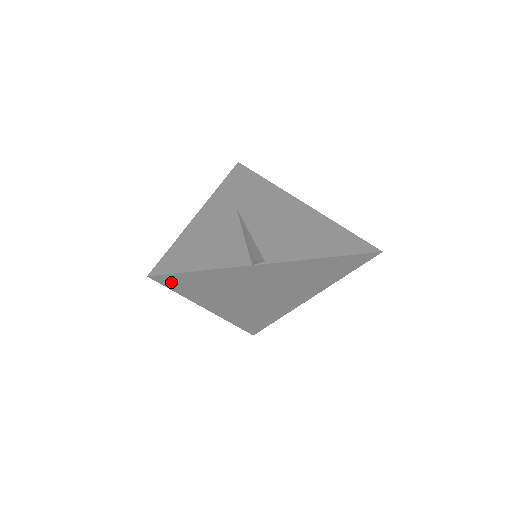
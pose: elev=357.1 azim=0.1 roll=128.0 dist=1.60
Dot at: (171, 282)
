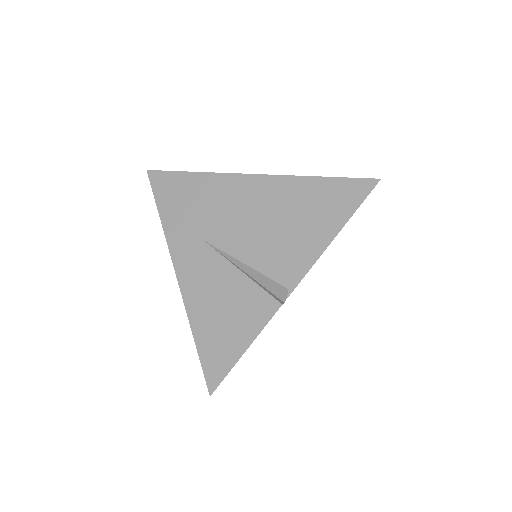
Dot at: occluded
